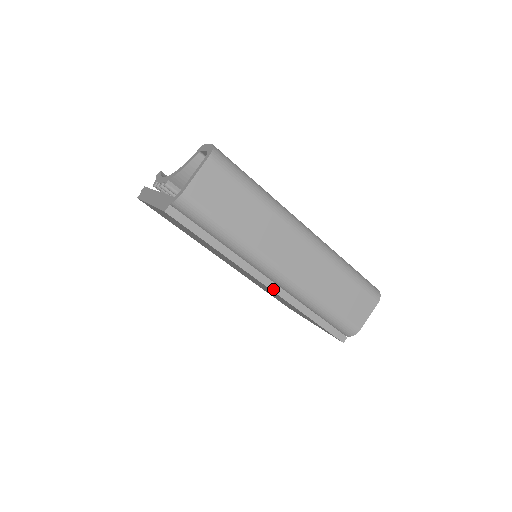
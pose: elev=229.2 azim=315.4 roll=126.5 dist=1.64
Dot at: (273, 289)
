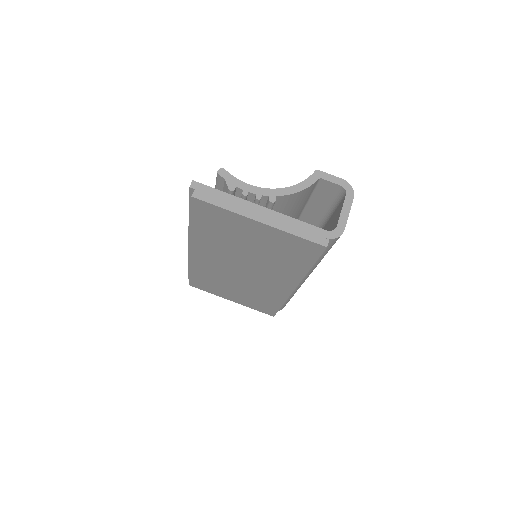
Dot at: occluded
